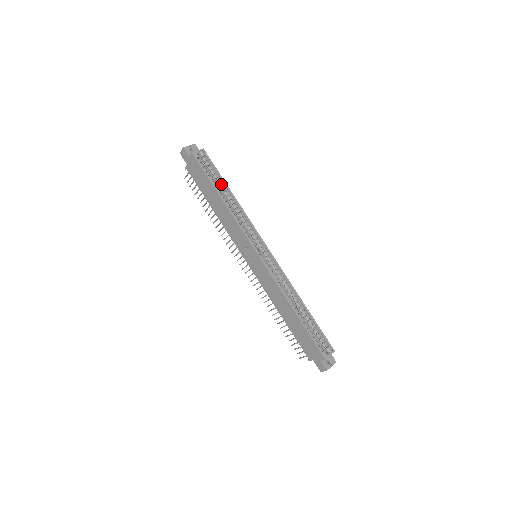
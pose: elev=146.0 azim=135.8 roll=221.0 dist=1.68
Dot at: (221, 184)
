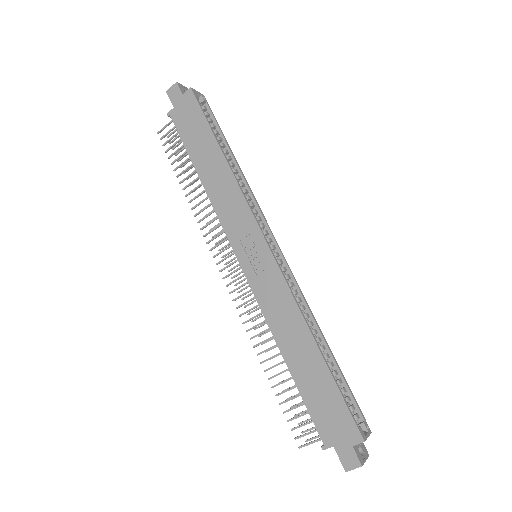
Dot at: (222, 143)
